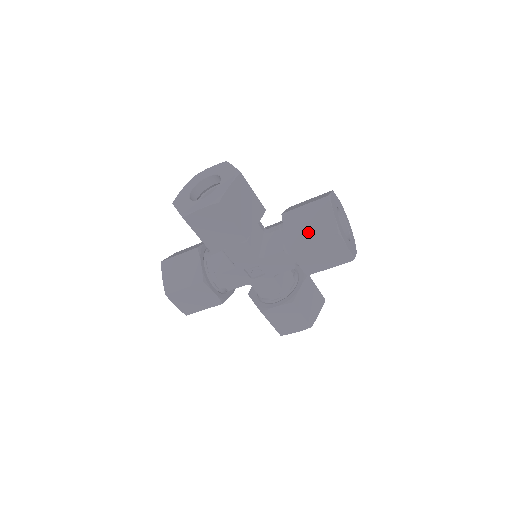
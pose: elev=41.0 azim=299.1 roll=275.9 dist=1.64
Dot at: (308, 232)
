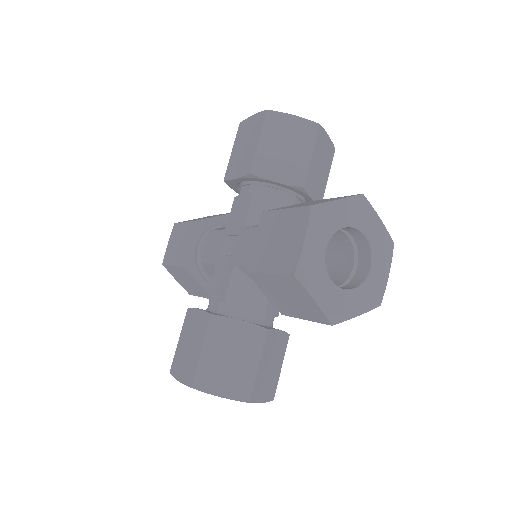
Dot at: occluded
